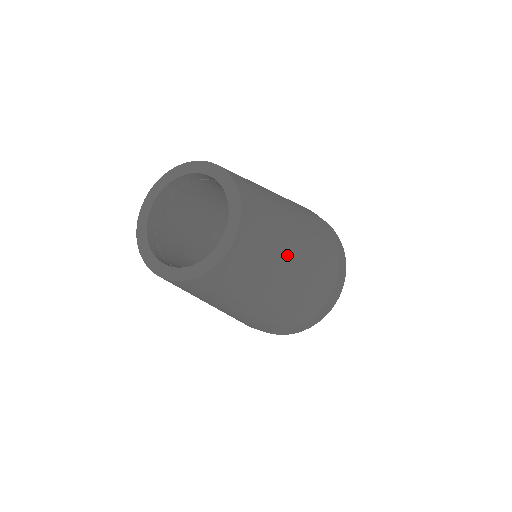
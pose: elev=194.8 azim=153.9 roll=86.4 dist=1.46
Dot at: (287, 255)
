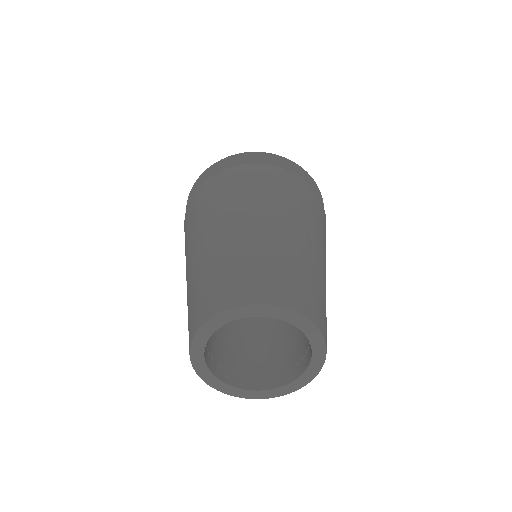
Dot at: occluded
